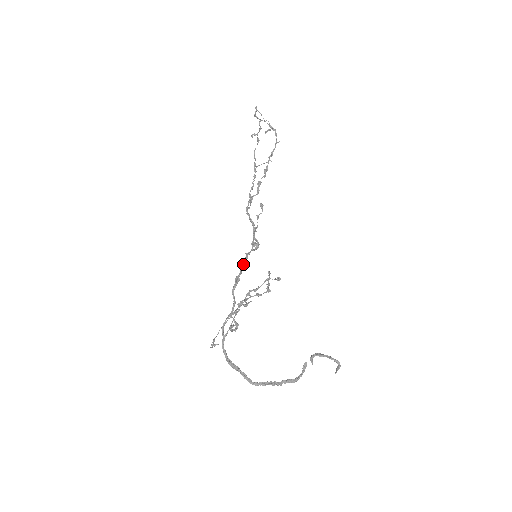
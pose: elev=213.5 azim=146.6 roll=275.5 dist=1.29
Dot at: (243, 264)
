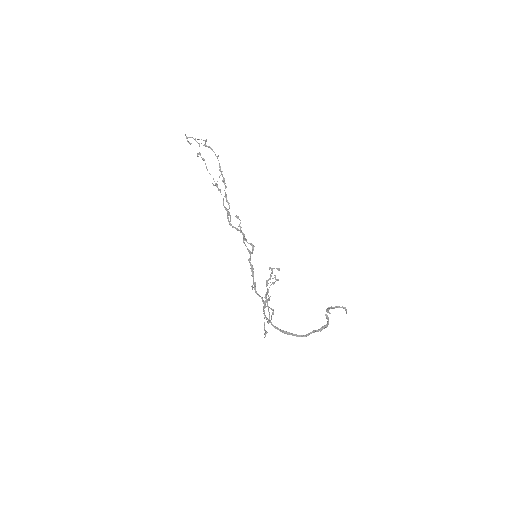
Dot at: (251, 270)
